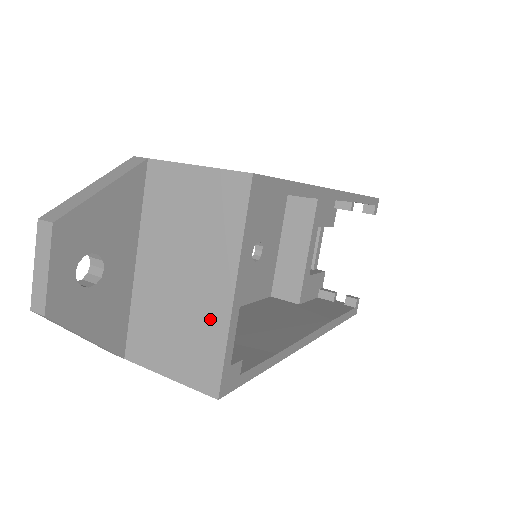
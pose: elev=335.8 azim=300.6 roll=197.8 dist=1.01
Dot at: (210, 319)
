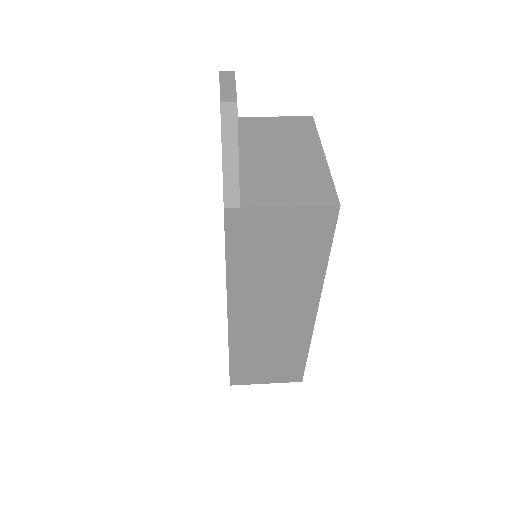
Dot at: (313, 170)
